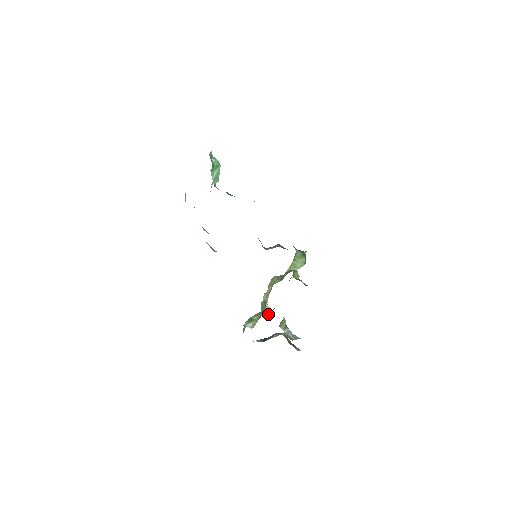
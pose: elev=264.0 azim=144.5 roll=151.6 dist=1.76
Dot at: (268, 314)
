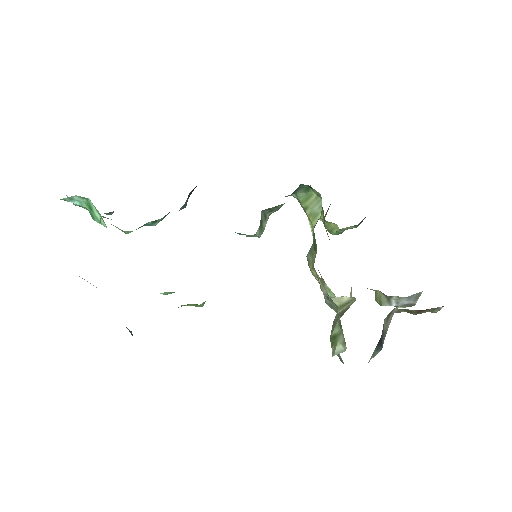
Dot at: (346, 308)
